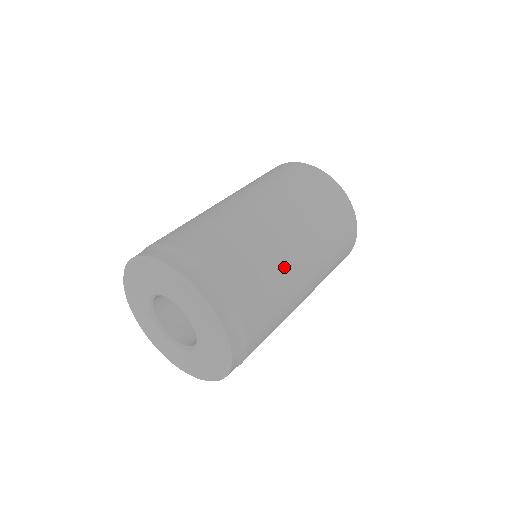
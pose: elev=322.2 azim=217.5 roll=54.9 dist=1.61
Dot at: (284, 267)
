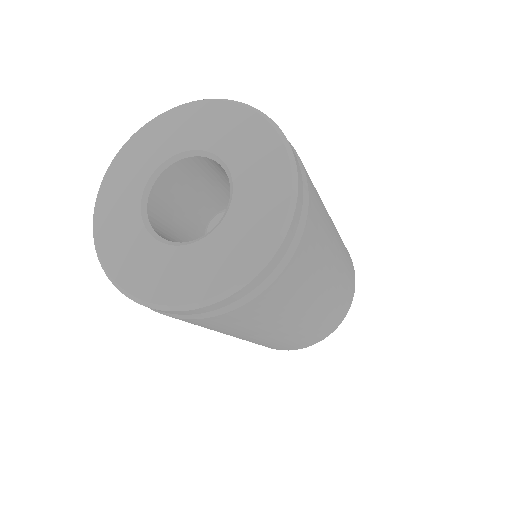
Dot at: occluded
